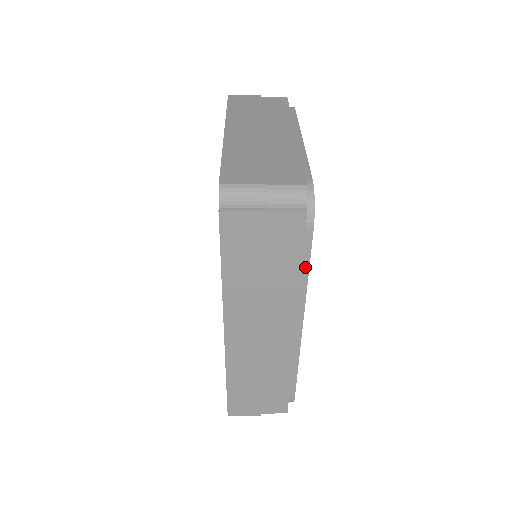
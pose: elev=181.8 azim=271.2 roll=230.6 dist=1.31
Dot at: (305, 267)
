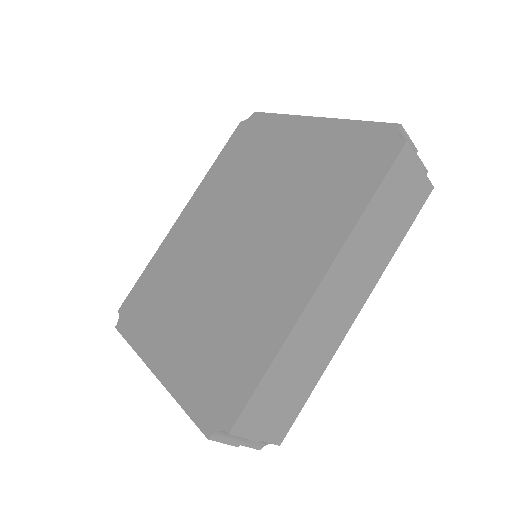
Dot at: occluded
